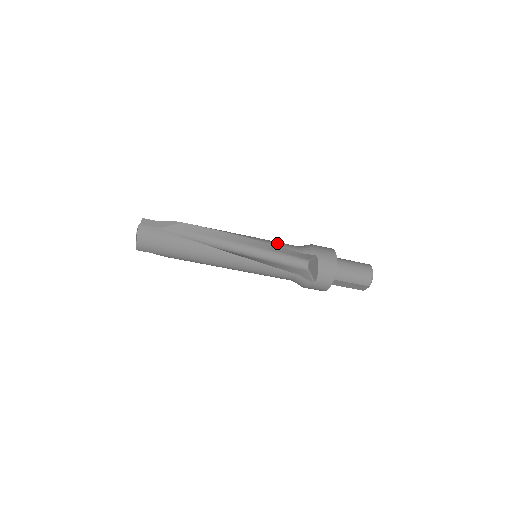
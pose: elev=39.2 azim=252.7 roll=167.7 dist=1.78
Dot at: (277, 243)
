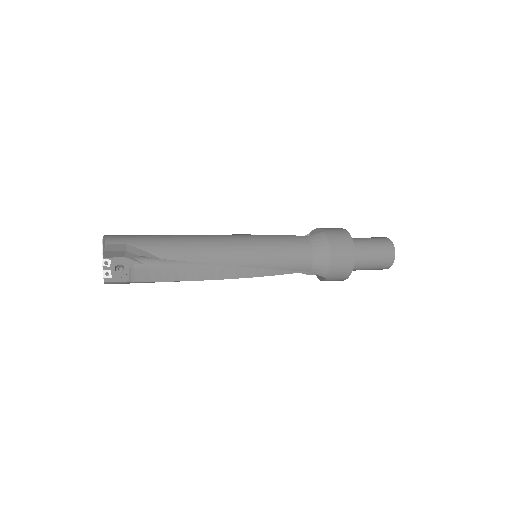
Dot at: (283, 265)
